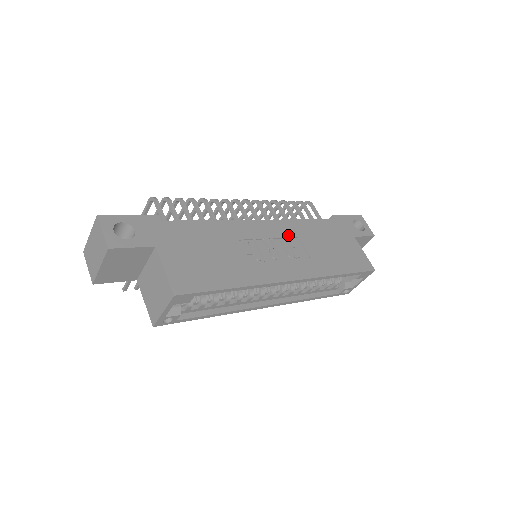
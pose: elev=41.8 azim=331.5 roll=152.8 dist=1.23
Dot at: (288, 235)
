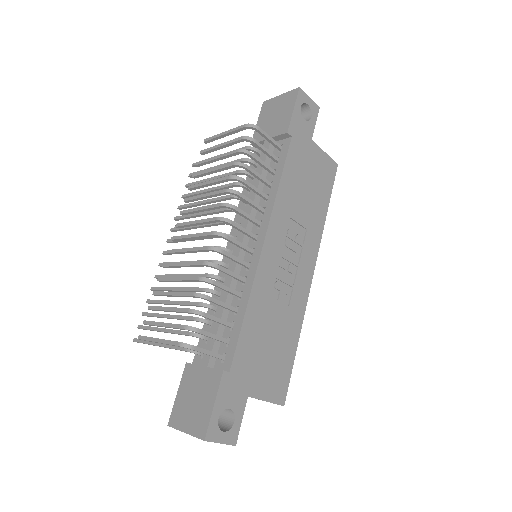
Dot at: (285, 229)
